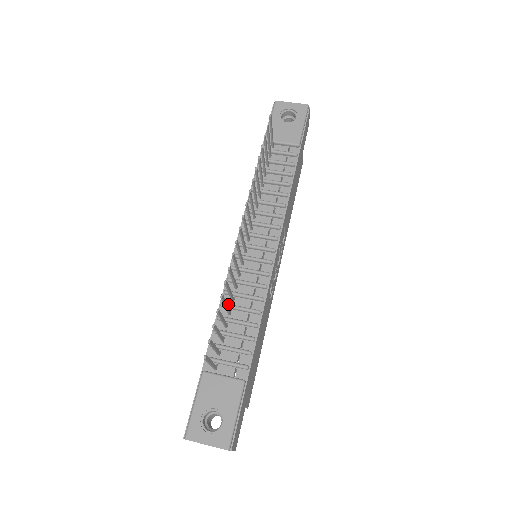
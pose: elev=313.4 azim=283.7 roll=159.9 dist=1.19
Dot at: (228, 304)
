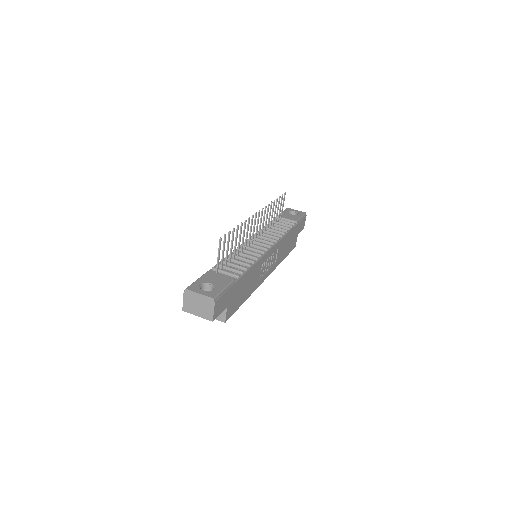
Dot at: occluded
